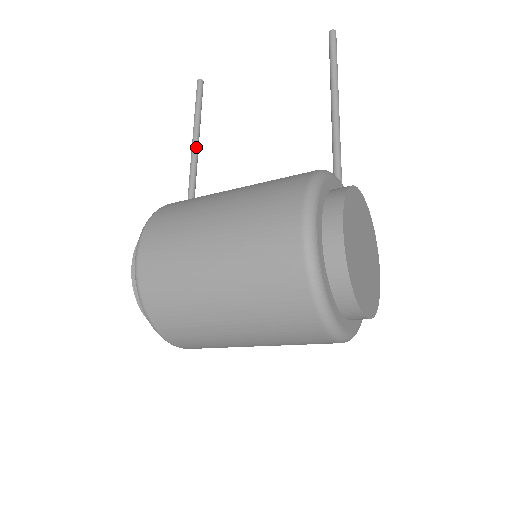
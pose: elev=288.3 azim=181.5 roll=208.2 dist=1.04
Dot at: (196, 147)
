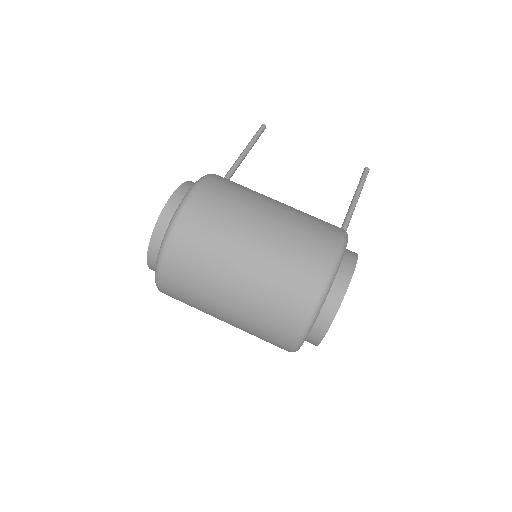
Dot at: (242, 160)
